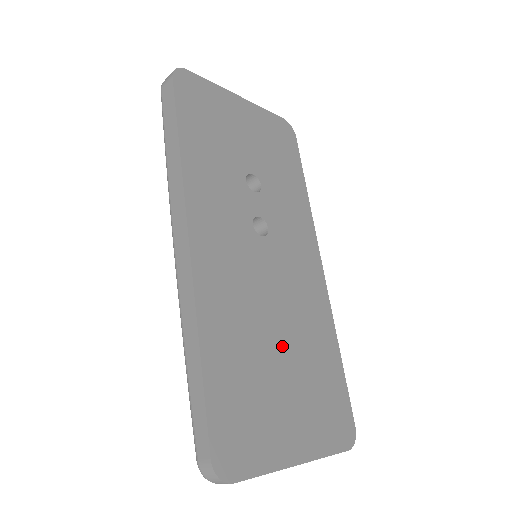
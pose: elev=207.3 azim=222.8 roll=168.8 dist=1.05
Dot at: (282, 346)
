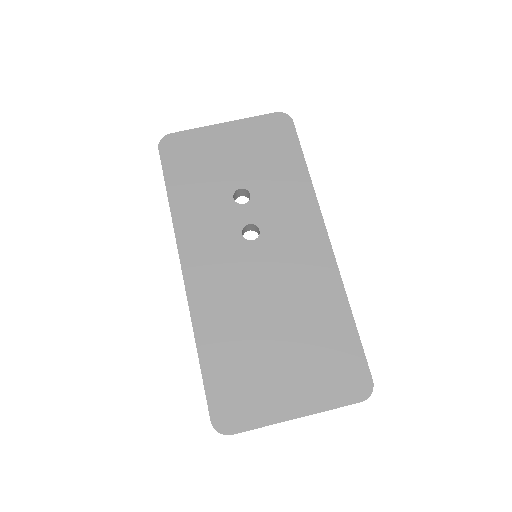
Dot at: (277, 327)
